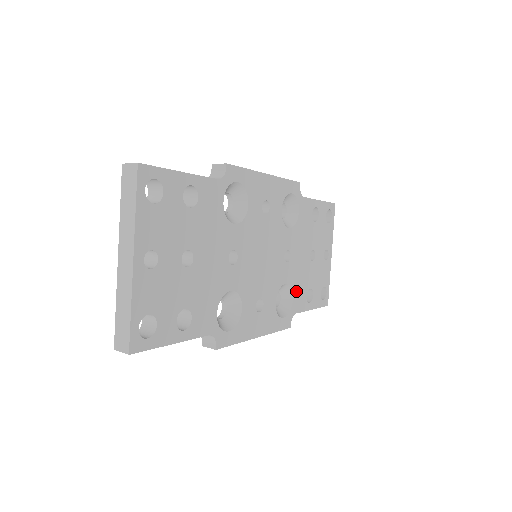
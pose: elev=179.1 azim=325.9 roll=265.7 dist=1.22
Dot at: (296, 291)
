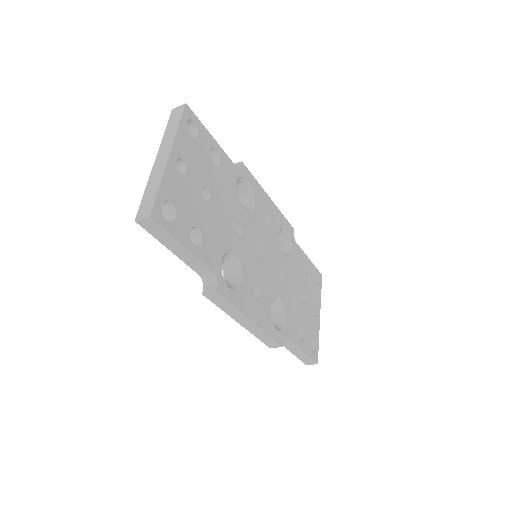
Dot at: (289, 316)
